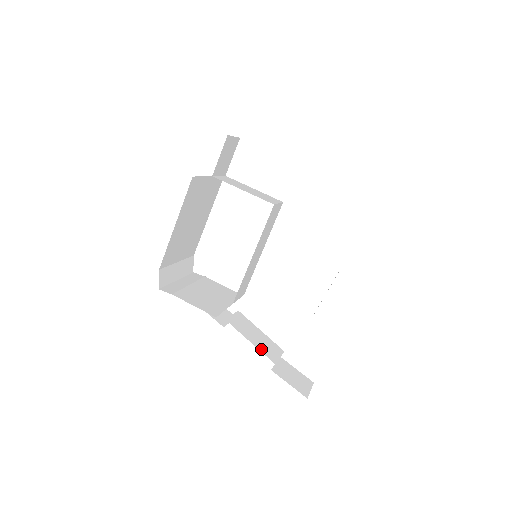
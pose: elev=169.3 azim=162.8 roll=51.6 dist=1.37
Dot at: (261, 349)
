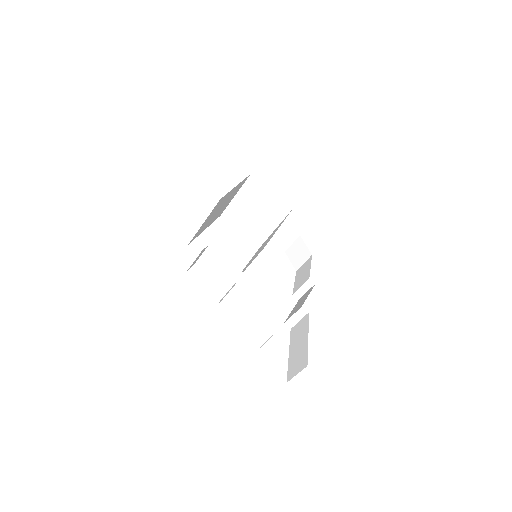
Dot at: occluded
